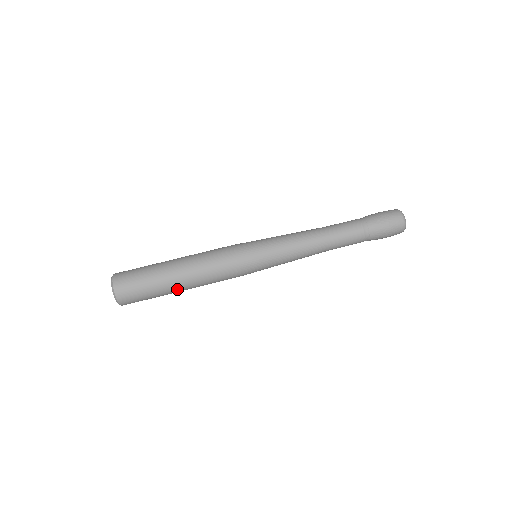
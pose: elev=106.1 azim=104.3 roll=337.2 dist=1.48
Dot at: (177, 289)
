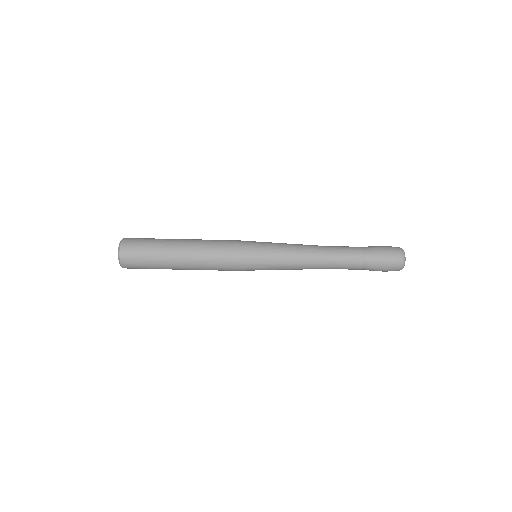
Dot at: occluded
